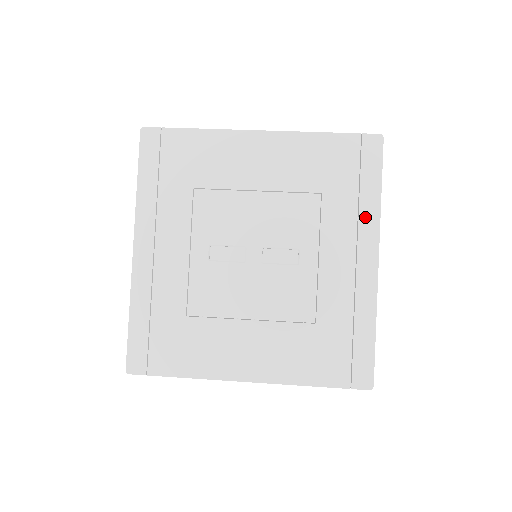
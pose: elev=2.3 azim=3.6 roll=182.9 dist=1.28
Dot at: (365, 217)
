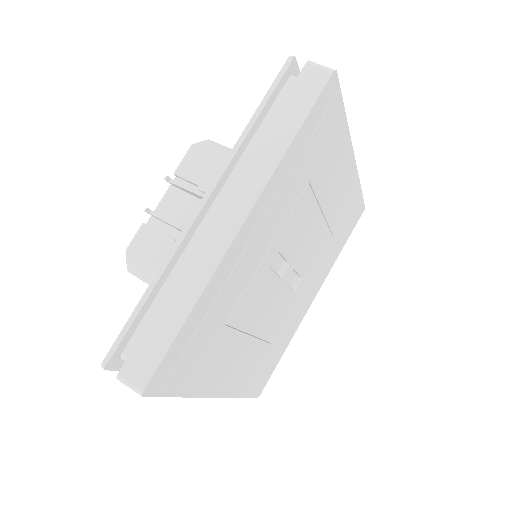
Dot at: (329, 265)
